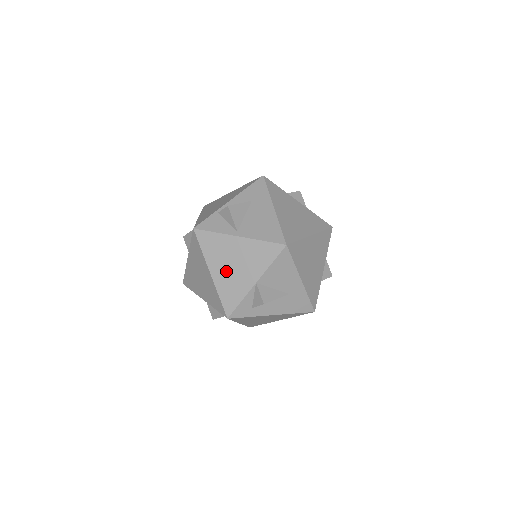
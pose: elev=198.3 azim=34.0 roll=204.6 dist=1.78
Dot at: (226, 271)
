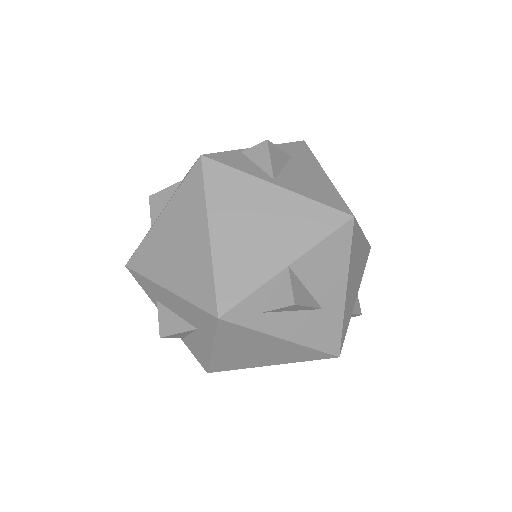
Dot at: (239, 235)
